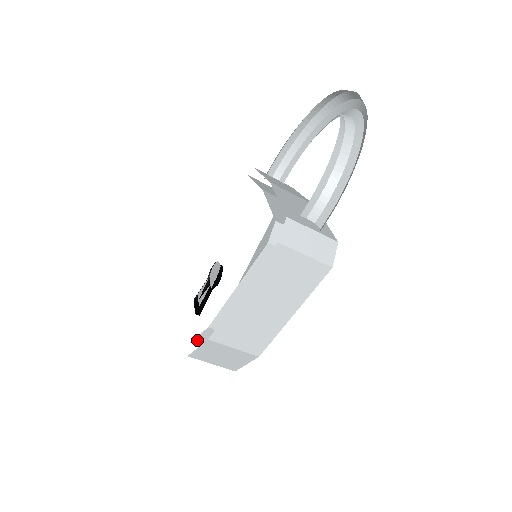
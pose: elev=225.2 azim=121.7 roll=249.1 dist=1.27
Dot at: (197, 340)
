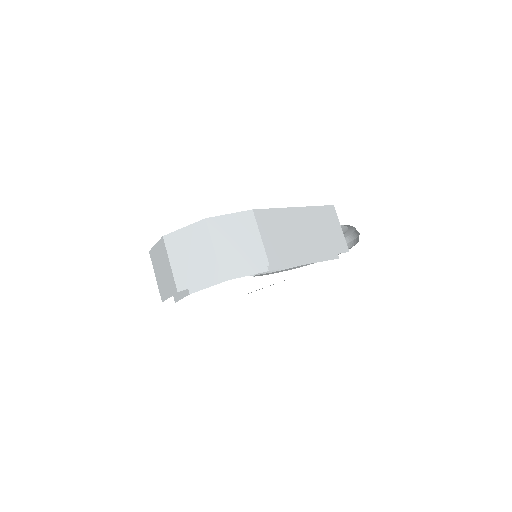
Dot at: occluded
